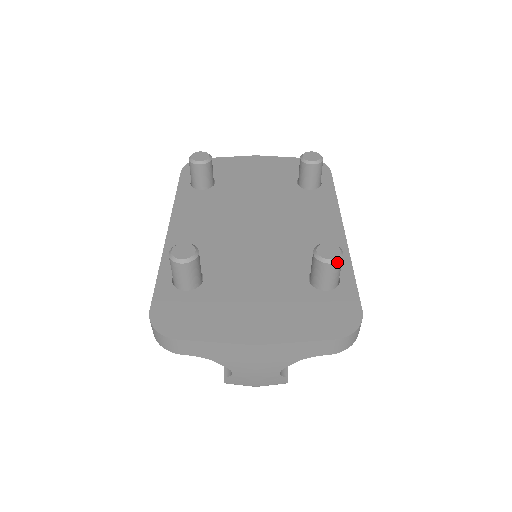
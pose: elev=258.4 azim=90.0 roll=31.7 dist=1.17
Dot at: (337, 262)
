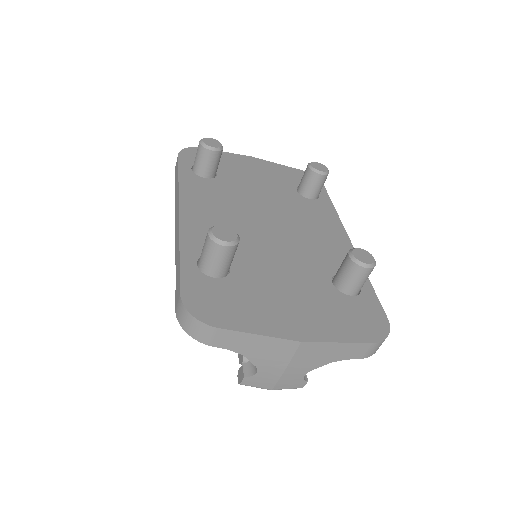
Dot at: (372, 268)
